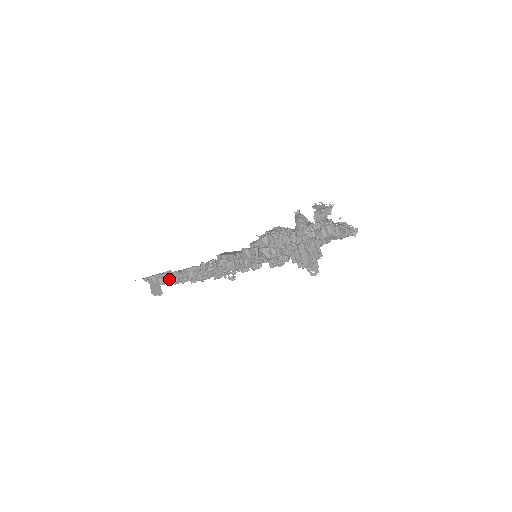
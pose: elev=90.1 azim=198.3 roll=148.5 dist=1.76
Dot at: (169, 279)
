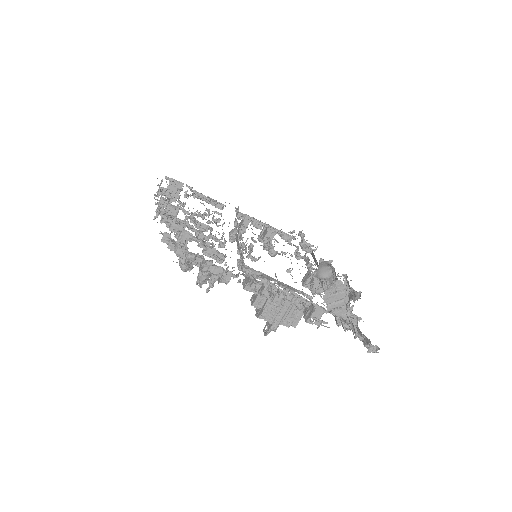
Dot at: occluded
